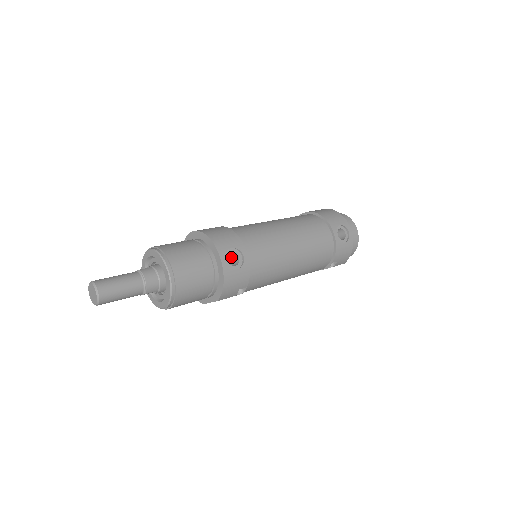
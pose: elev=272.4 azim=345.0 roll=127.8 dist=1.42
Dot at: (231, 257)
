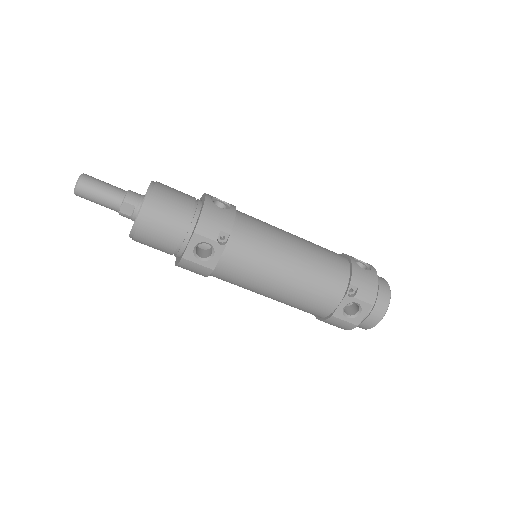
Dot at: occluded
